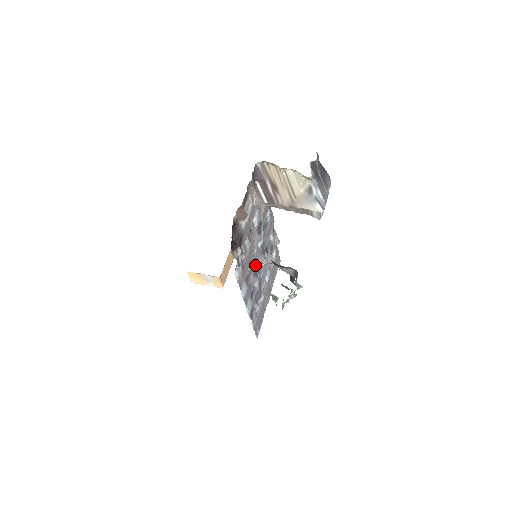
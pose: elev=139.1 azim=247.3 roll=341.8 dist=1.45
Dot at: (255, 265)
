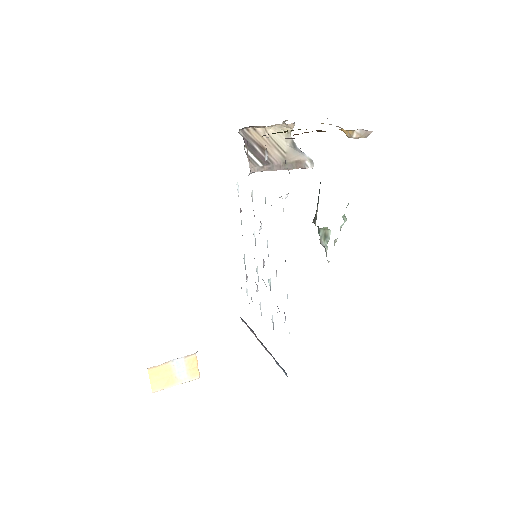
Dot at: occluded
